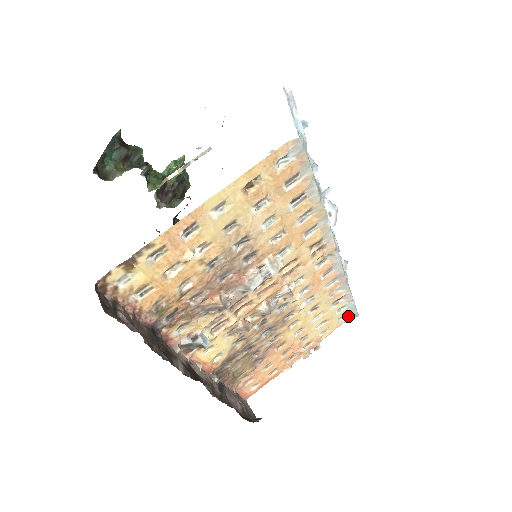
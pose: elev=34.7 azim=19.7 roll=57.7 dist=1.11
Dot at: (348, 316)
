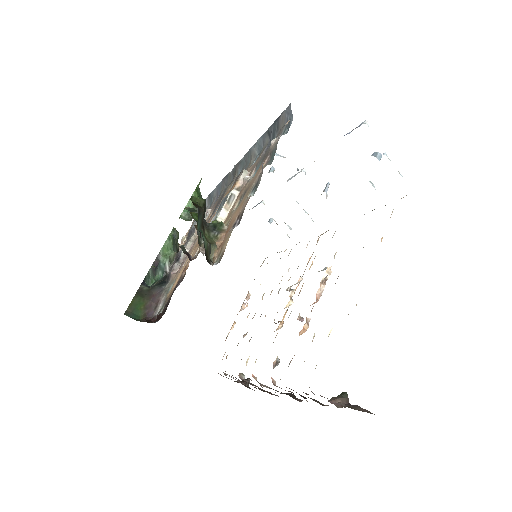
Dot at: occluded
